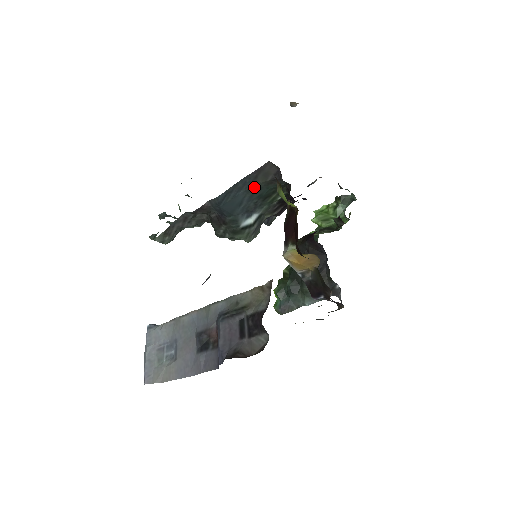
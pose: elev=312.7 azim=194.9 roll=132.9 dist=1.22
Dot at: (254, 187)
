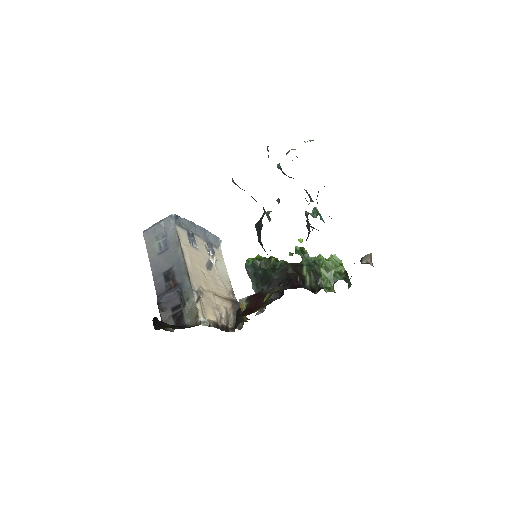
Dot at: occluded
